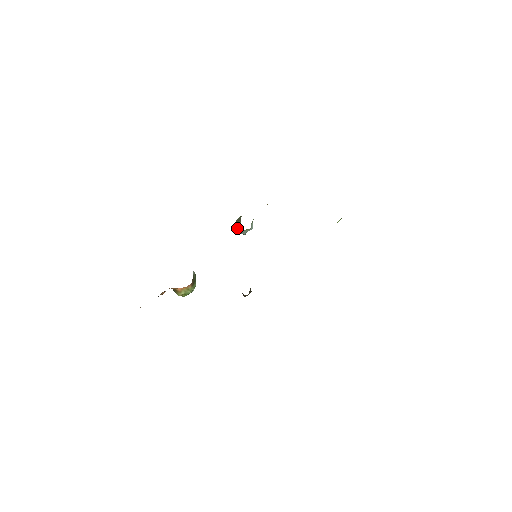
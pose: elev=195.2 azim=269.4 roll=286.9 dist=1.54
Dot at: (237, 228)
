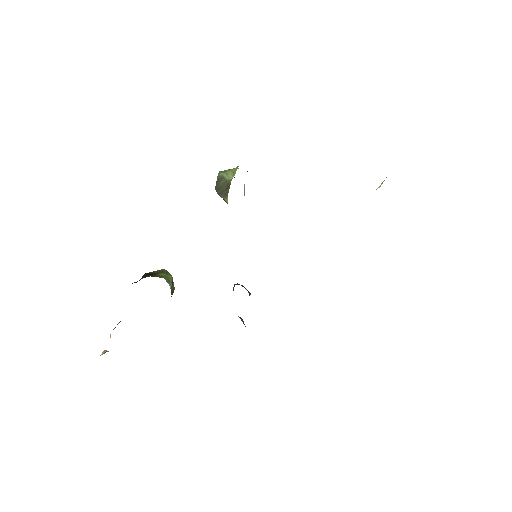
Dot at: (221, 197)
